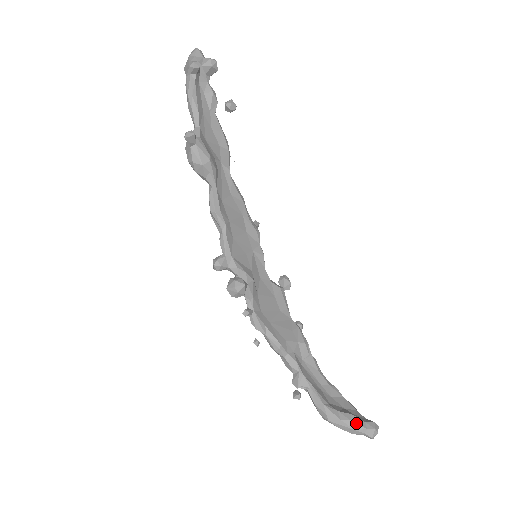
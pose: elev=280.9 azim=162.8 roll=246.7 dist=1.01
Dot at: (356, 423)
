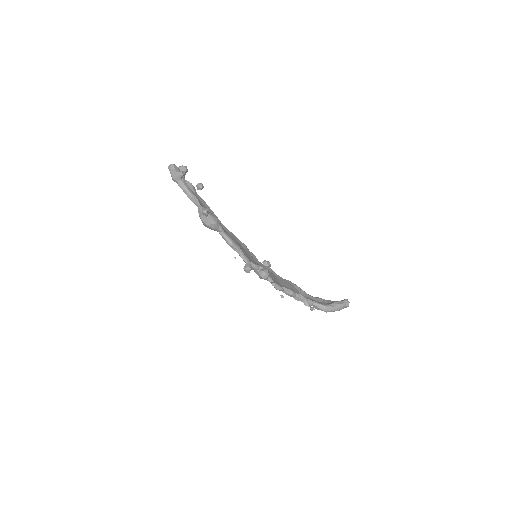
Dot at: (340, 304)
